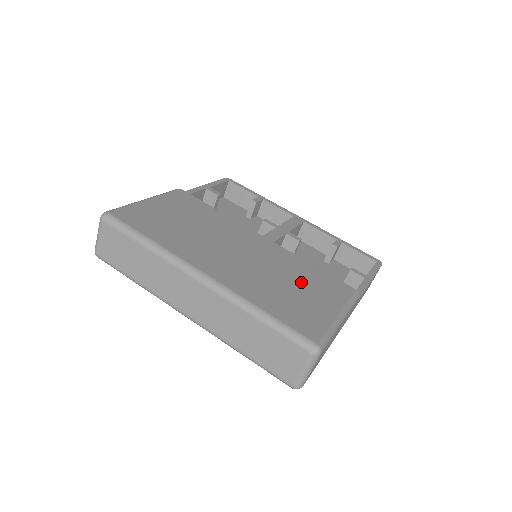
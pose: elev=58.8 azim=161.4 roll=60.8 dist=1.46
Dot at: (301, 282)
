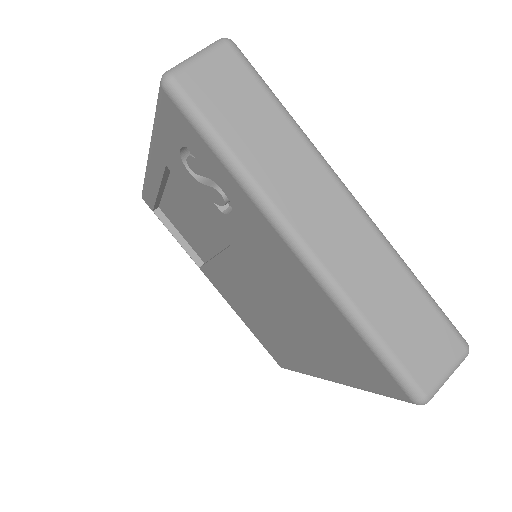
Dot at: occluded
